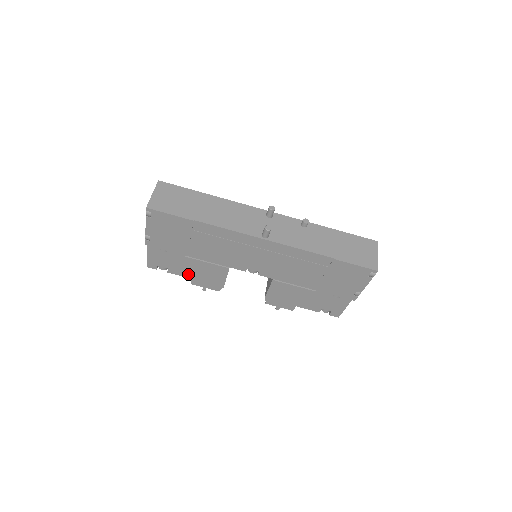
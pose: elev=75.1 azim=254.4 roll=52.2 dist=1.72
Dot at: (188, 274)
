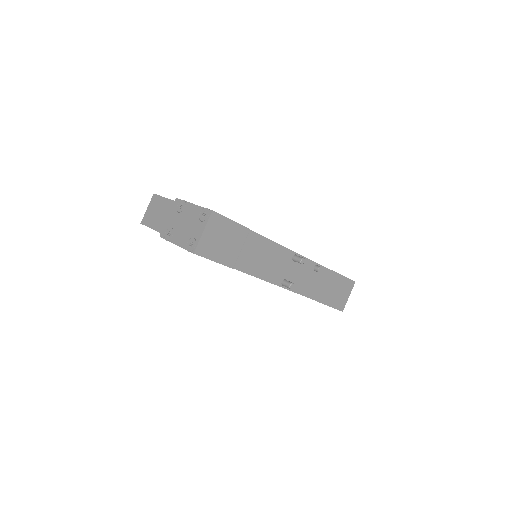
Dot at: occluded
